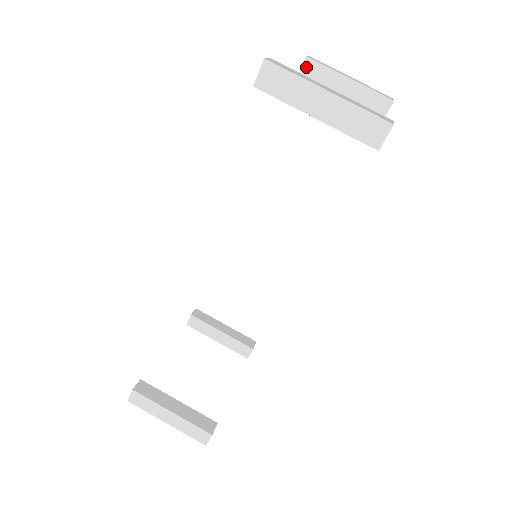
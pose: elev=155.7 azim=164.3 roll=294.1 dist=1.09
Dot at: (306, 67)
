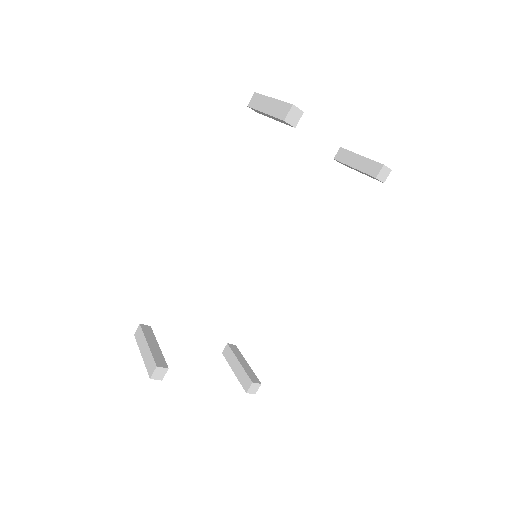
Dot at: (339, 153)
